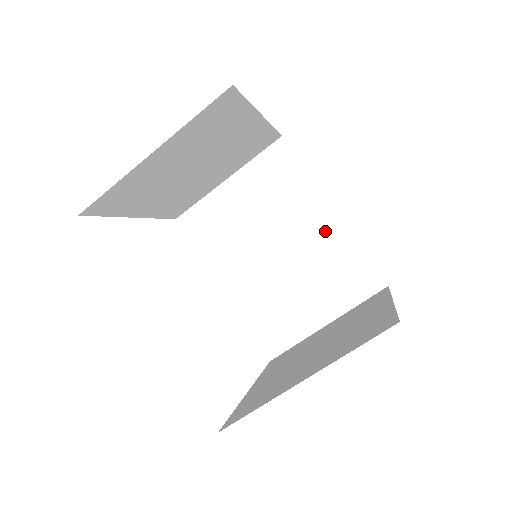
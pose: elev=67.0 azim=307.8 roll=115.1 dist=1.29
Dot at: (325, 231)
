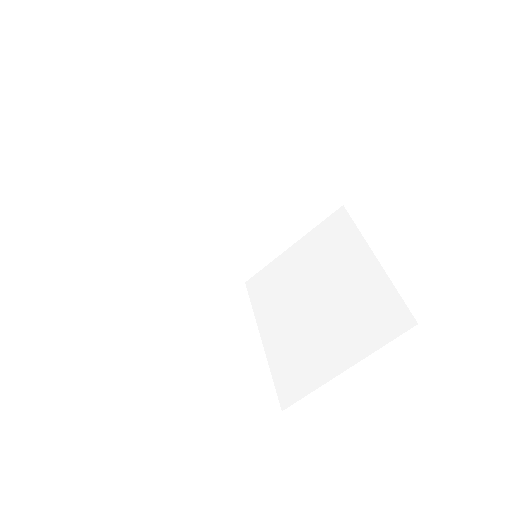
Dot at: (285, 174)
